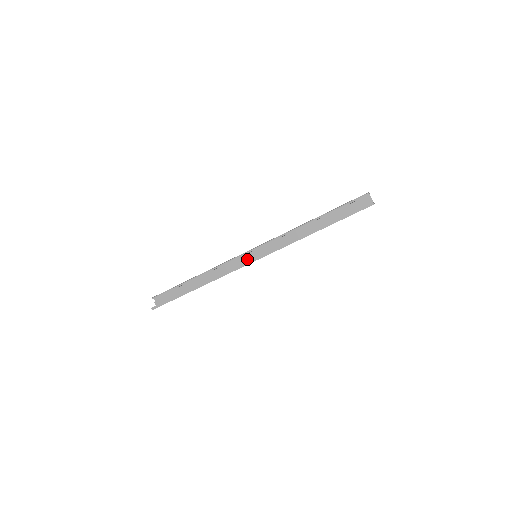
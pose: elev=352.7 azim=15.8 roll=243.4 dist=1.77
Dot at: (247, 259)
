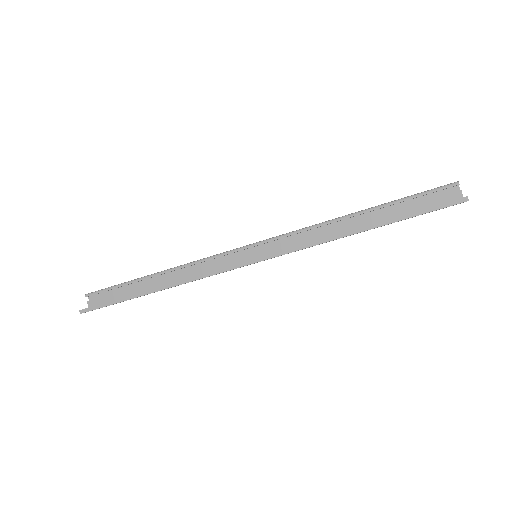
Dot at: (241, 258)
